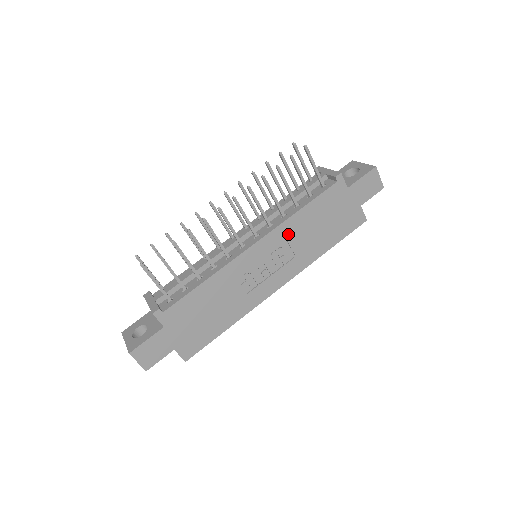
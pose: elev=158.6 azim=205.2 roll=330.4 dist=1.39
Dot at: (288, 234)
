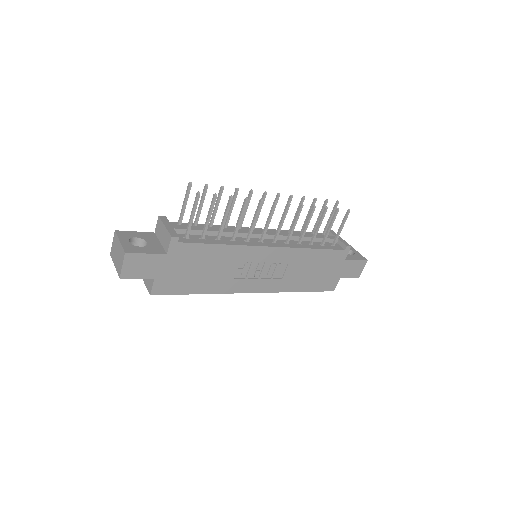
Dot at: (293, 259)
